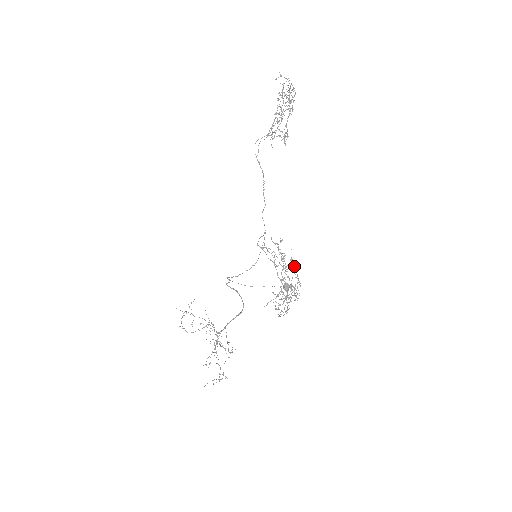
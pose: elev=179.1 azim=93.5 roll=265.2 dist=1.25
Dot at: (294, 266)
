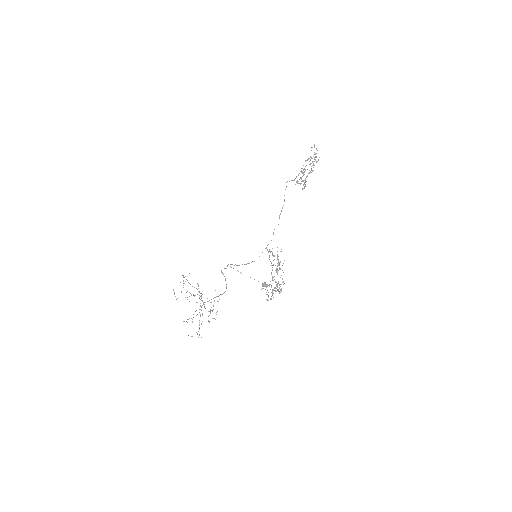
Dot at: occluded
